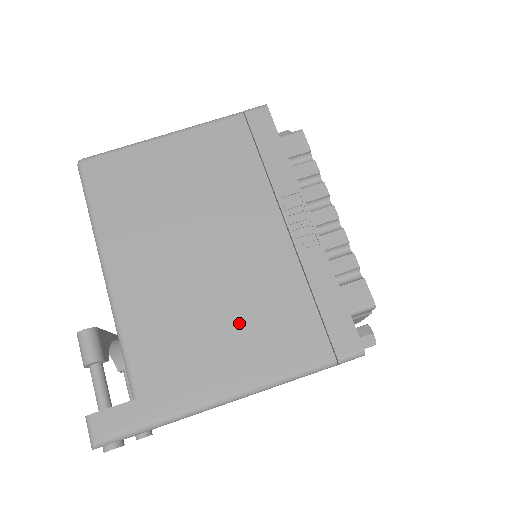
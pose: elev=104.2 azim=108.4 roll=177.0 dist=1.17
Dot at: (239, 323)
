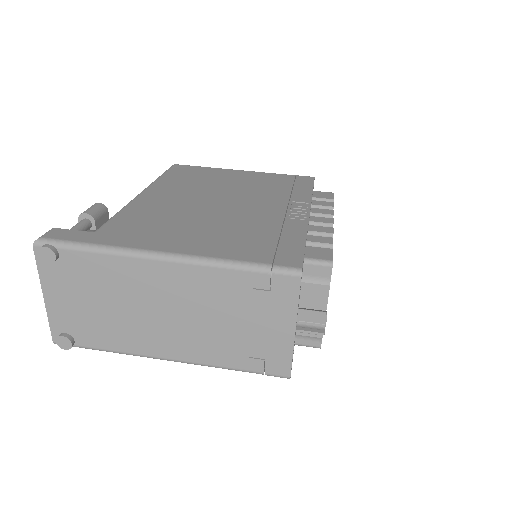
Dot at: (208, 230)
